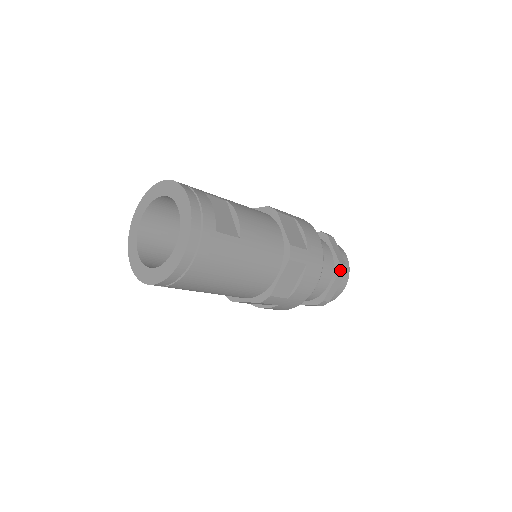
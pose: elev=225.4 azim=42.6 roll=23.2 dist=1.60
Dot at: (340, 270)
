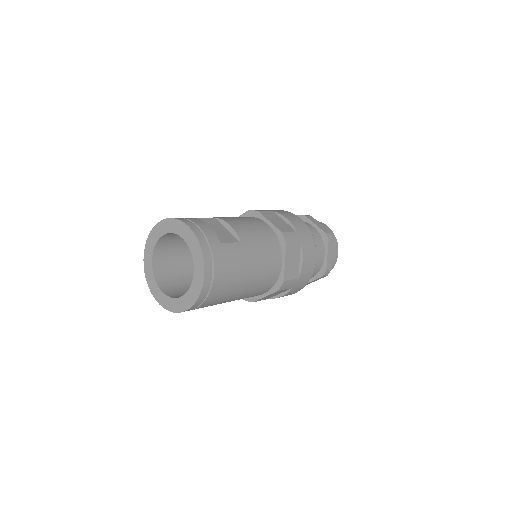
Dot at: (328, 239)
